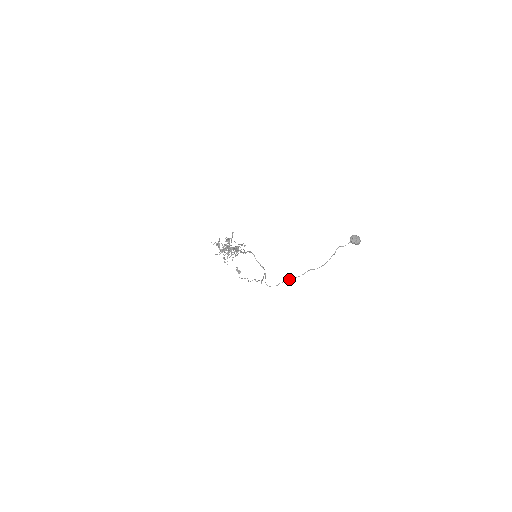
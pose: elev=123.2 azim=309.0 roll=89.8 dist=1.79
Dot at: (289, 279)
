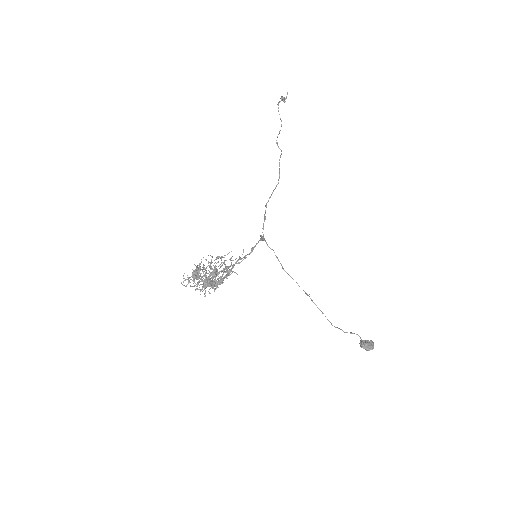
Dot at: (282, 267)
